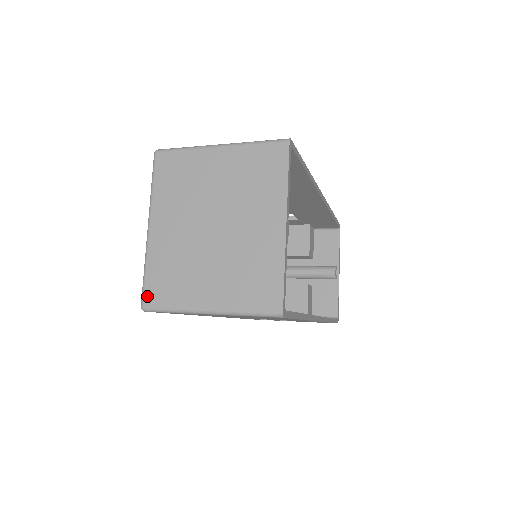
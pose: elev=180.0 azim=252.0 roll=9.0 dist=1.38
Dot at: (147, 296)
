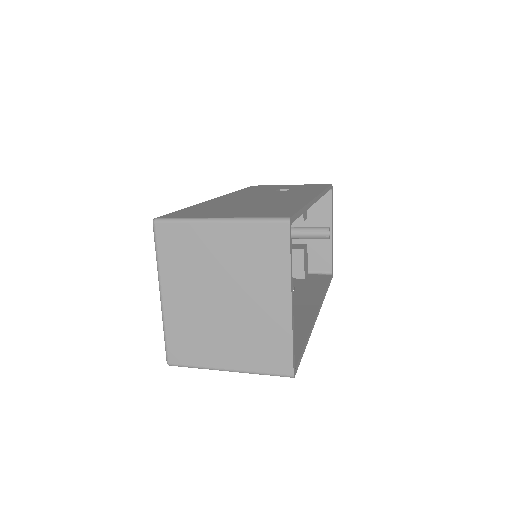
Dot at: (171, 355)
